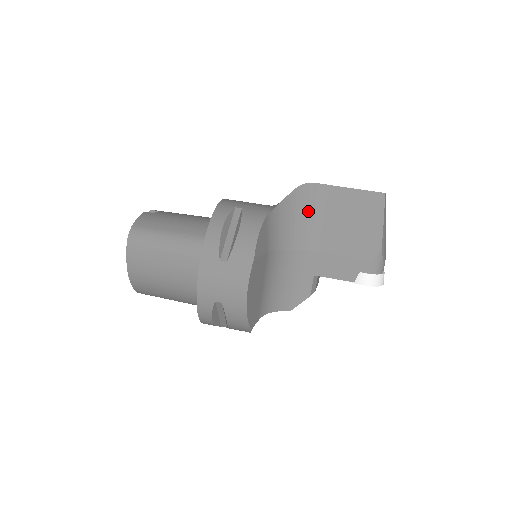
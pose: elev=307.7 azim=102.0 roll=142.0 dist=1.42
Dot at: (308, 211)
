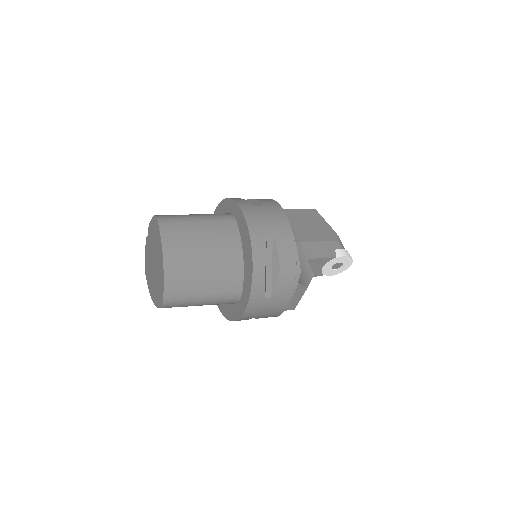
Dot at: occluded
